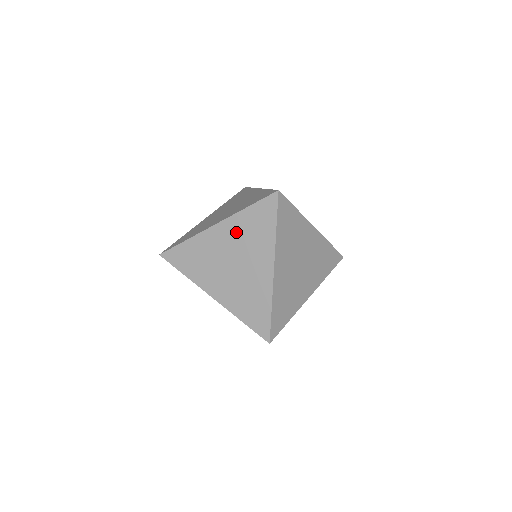
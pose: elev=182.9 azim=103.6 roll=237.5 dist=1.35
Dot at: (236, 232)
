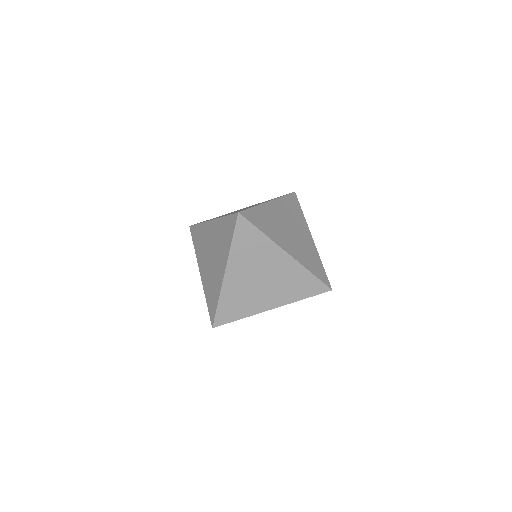
Dot at: (217, 232)
